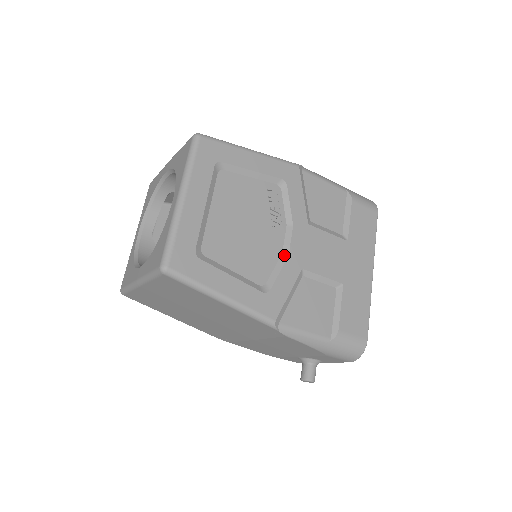
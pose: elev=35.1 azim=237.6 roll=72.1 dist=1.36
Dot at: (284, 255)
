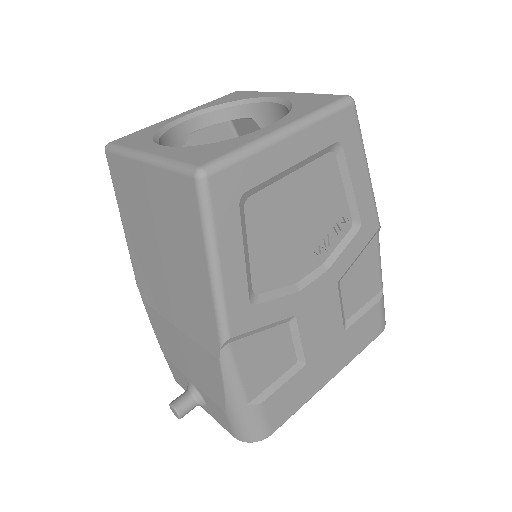
Dot at: (296, 286)
